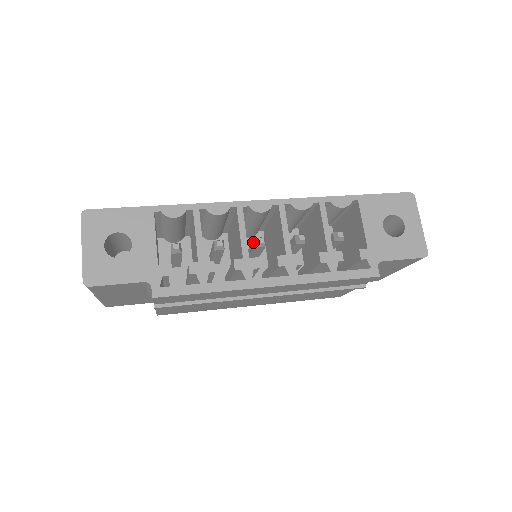
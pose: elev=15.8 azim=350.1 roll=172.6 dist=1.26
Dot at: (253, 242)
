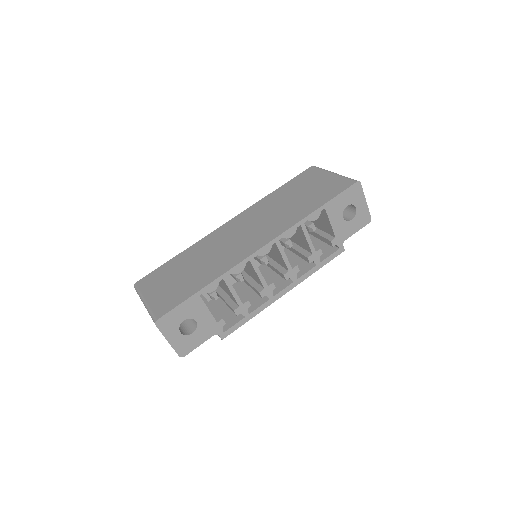
Dot at: (257, 258)
